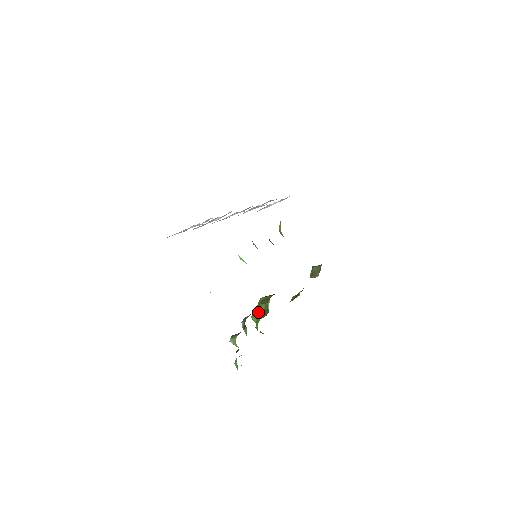
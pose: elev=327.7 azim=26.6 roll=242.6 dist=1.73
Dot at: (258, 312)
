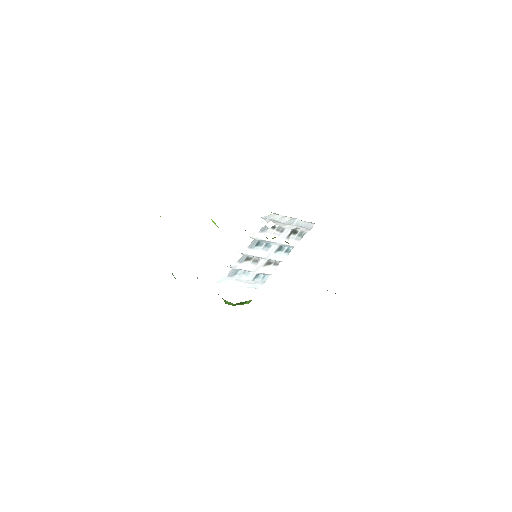
Dot at: occluded
